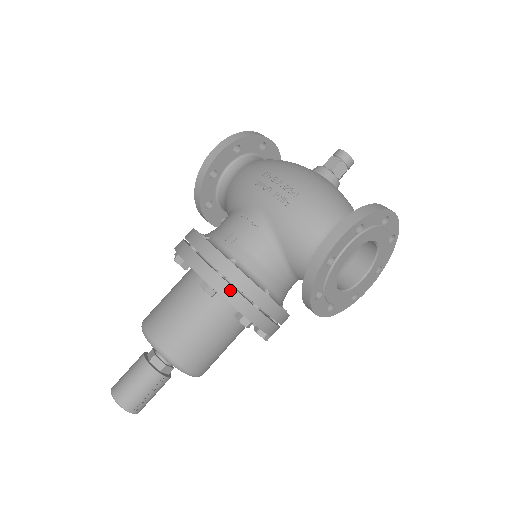
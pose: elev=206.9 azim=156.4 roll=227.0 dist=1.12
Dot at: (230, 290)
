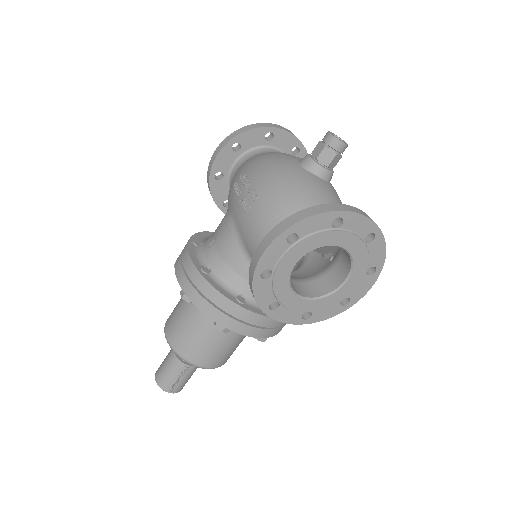
Dot at: (200, 298)
